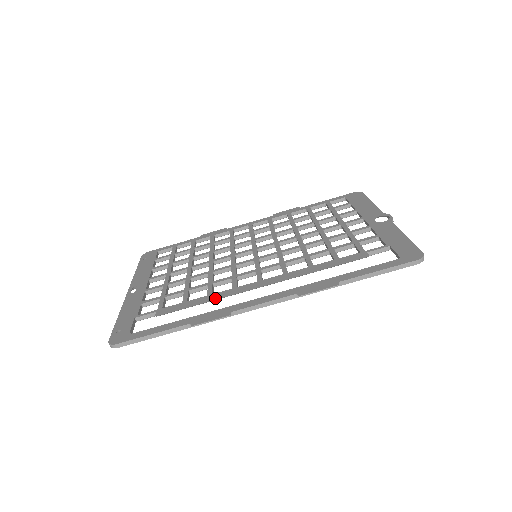
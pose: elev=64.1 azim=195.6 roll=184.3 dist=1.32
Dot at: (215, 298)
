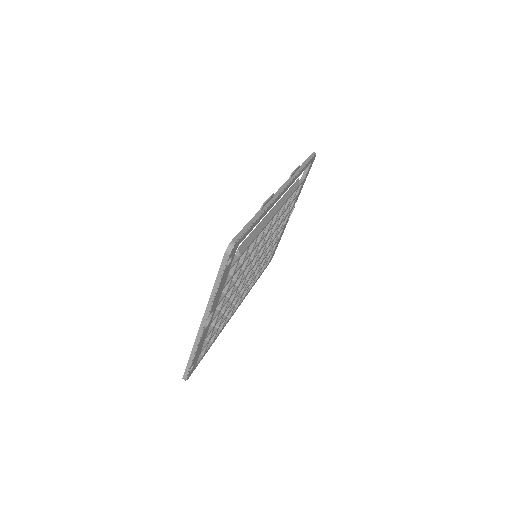
Dot at: (258, 225)
